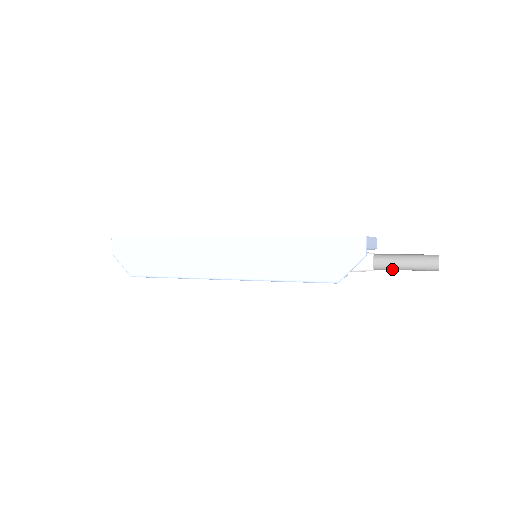
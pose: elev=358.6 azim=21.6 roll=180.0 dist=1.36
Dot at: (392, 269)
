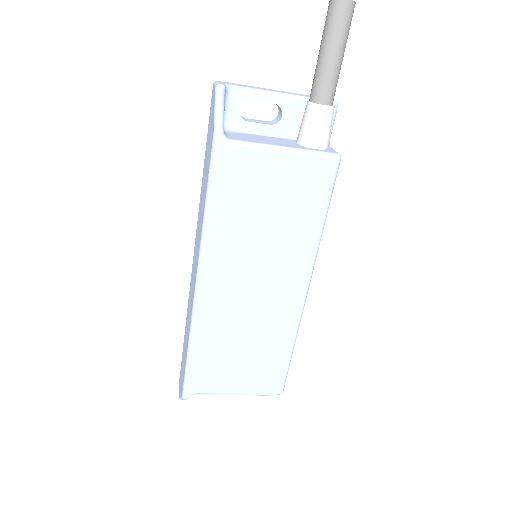
Dot at: (325, 75)
